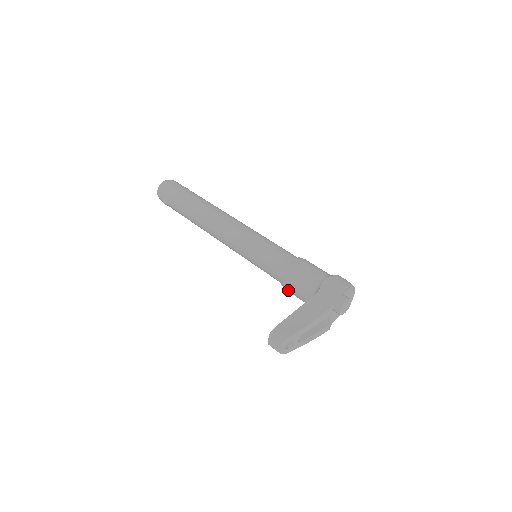
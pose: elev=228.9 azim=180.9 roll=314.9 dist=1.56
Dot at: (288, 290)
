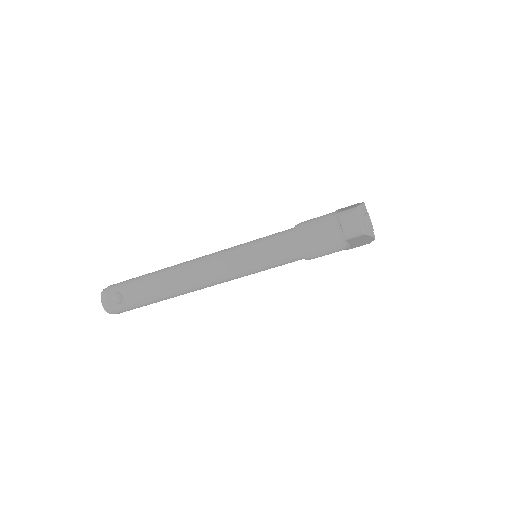
Dot at: (311, 246)
